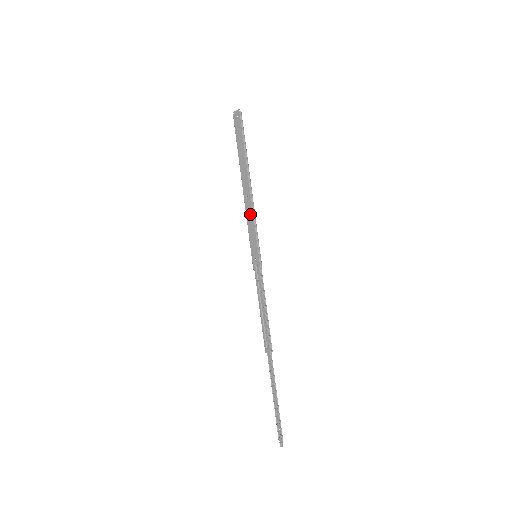
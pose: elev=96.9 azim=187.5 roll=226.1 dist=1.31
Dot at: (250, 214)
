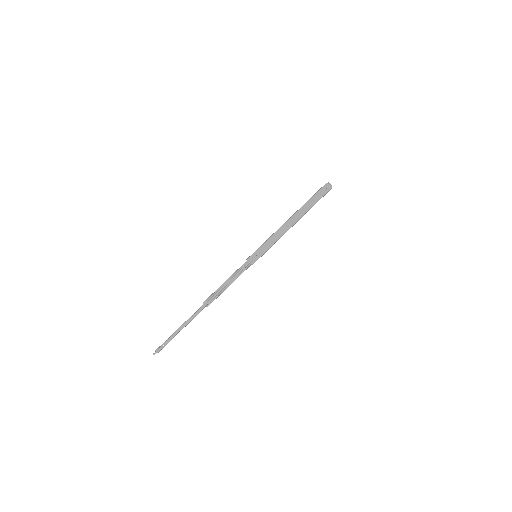
Dot at: (278, 235)
